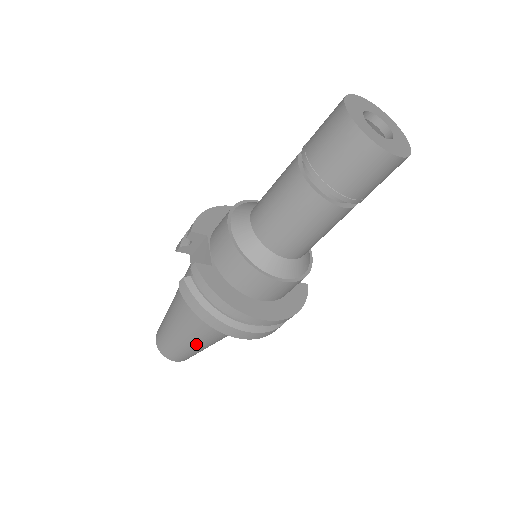
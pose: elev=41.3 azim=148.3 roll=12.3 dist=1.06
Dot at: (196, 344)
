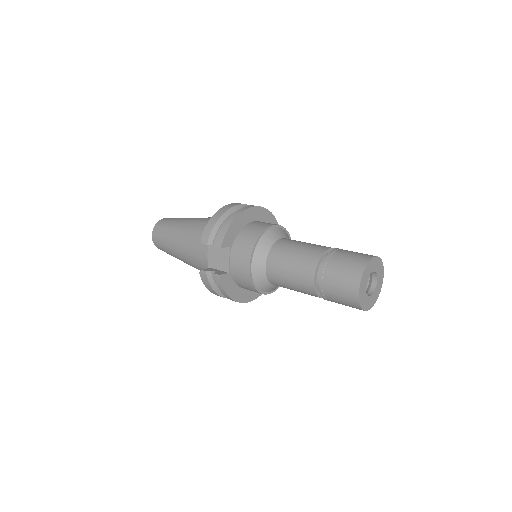
Dot at: occluded
